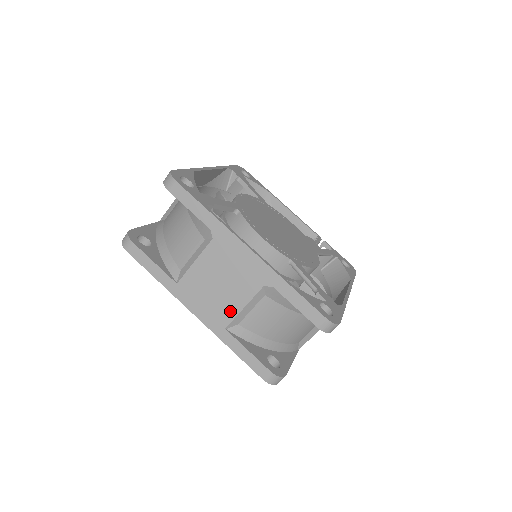
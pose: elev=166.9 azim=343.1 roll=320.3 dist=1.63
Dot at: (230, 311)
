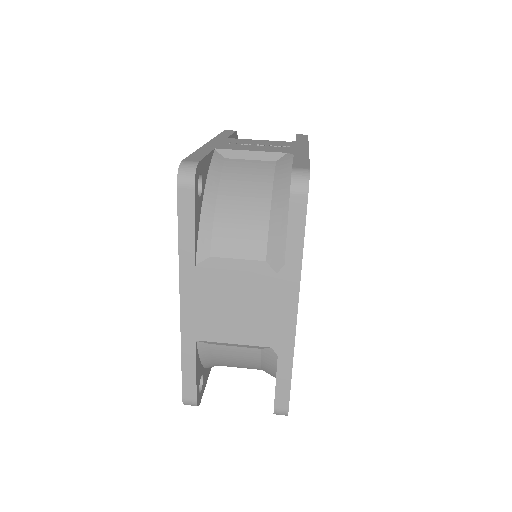
Dot at: (218, 334)
